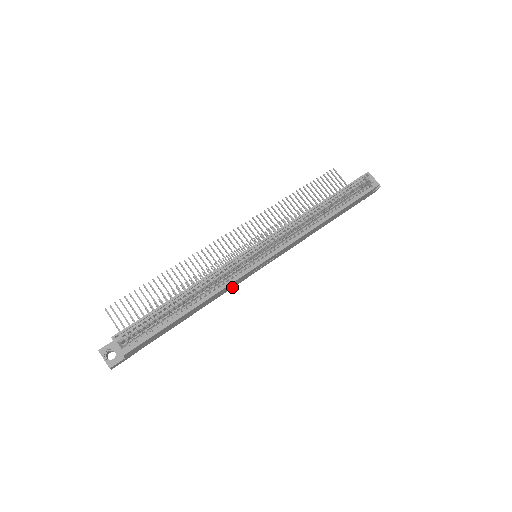
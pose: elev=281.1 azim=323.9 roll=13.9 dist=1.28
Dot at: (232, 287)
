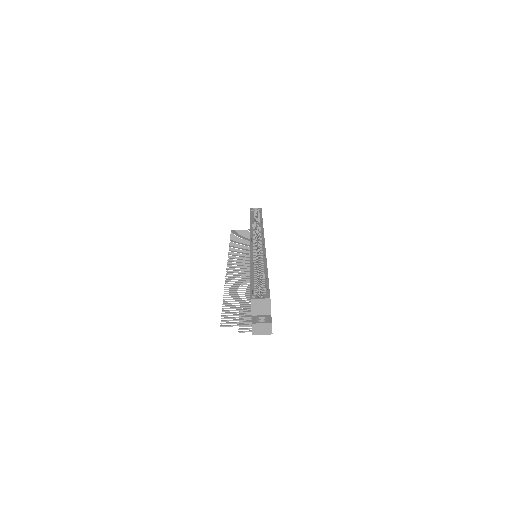
Dot at: occluded
